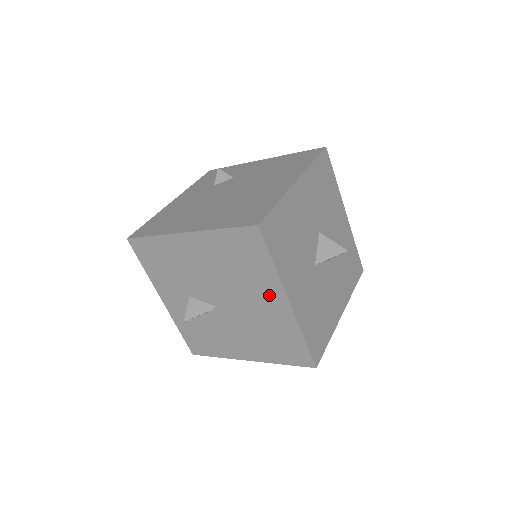
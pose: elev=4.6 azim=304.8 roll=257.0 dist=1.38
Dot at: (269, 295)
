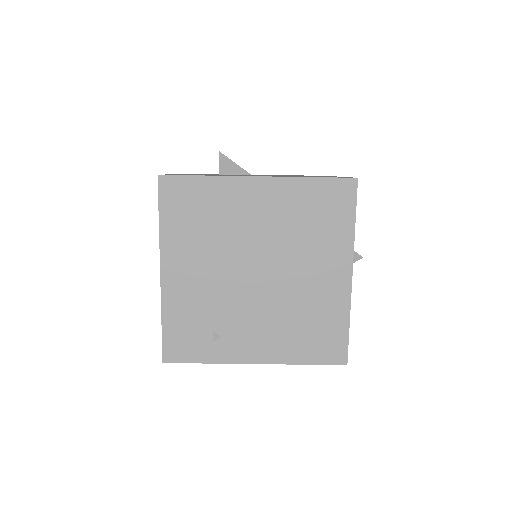
Dot at: occluded
